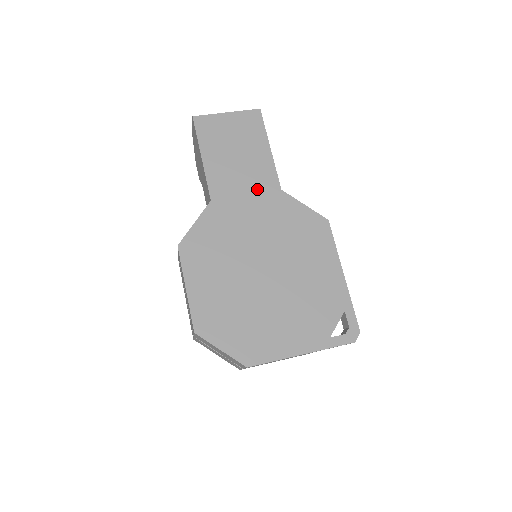
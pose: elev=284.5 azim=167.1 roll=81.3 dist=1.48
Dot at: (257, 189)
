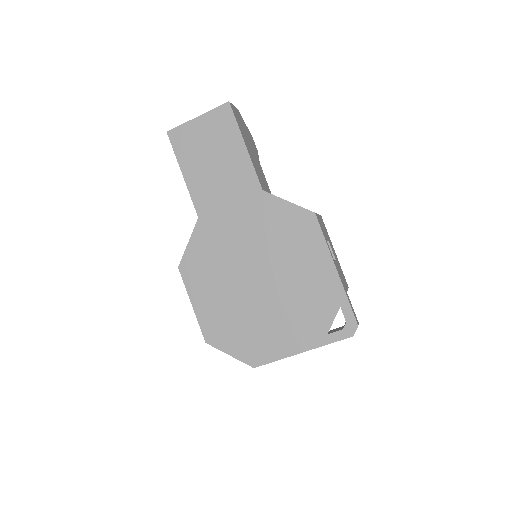
Dot at: (239, 195)
